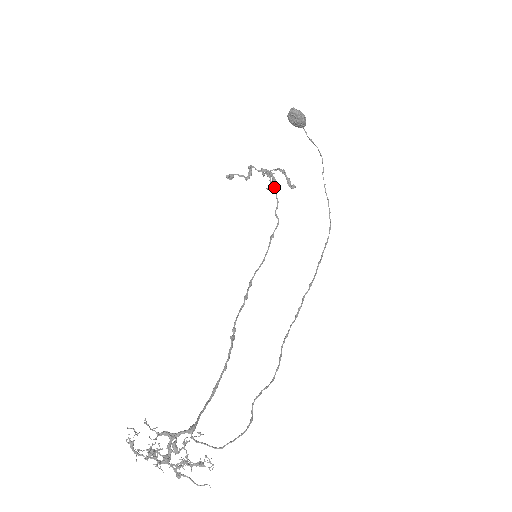
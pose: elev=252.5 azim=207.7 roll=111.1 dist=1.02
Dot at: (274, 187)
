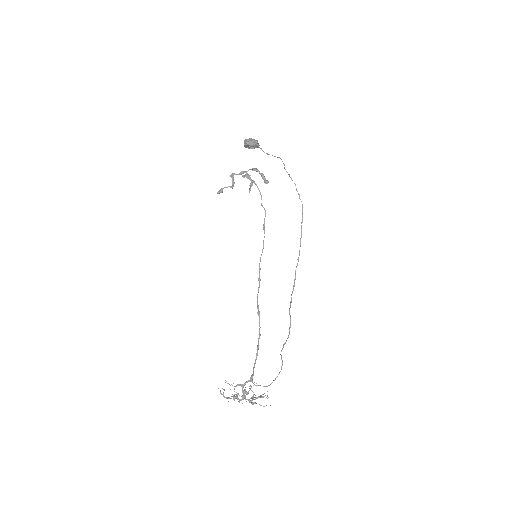
Dot at: (254, 182)
